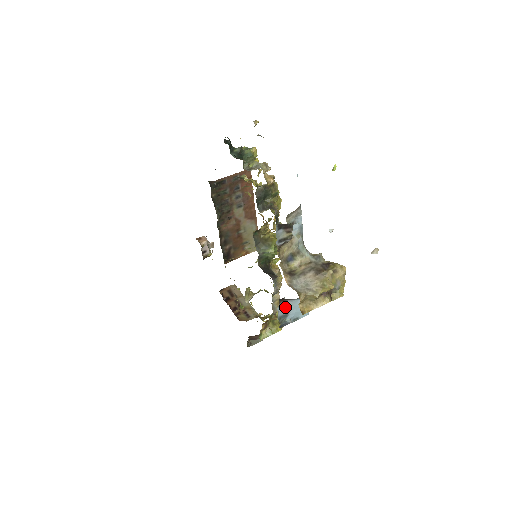
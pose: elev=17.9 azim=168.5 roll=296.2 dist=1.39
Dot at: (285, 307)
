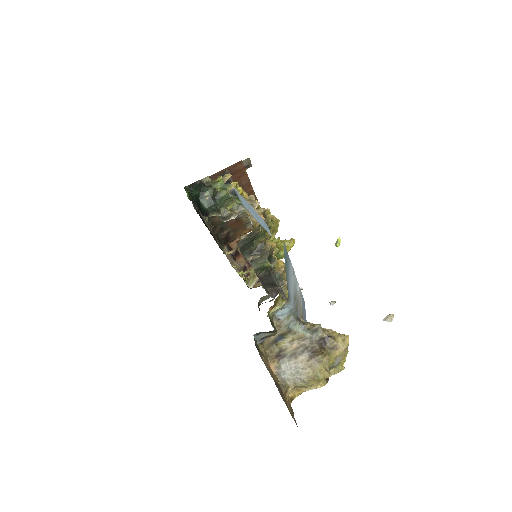
Dot at: occluded
